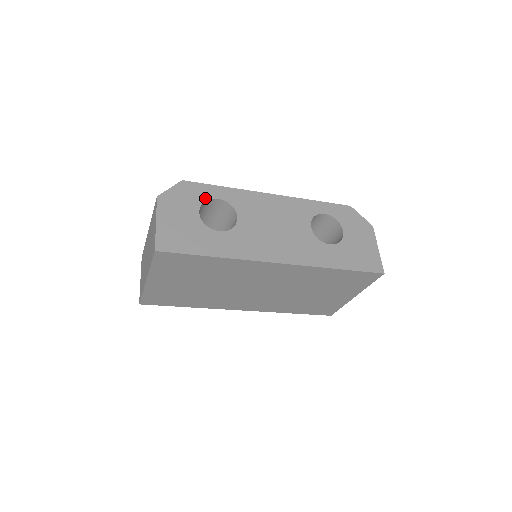
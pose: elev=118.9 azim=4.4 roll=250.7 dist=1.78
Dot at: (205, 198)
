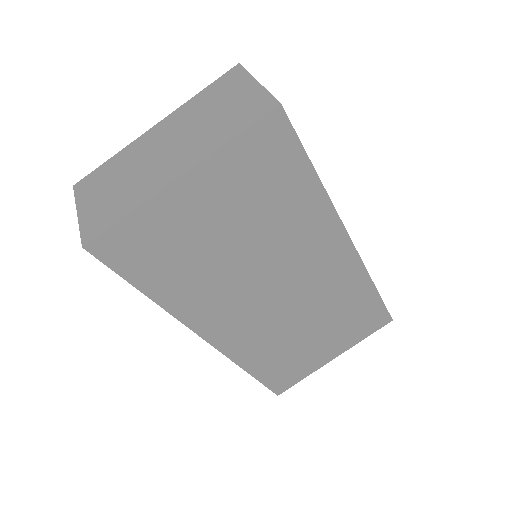
Dot at: occluded
